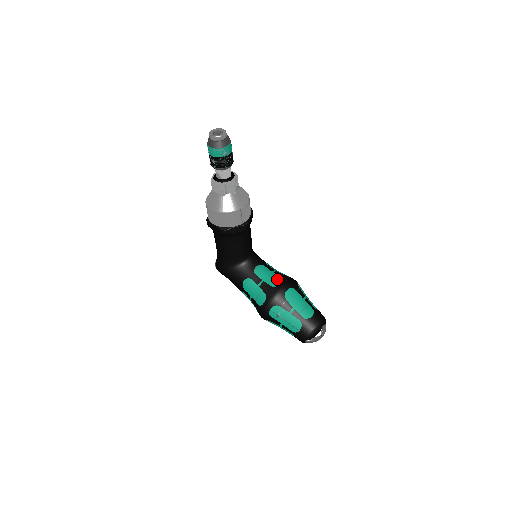
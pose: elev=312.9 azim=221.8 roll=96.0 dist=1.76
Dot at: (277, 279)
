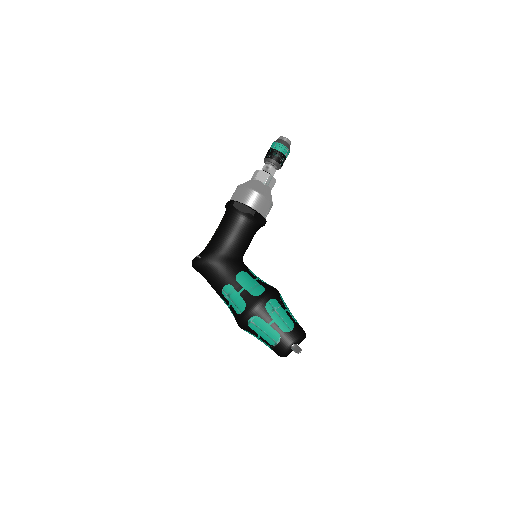
Dot at: occluded
